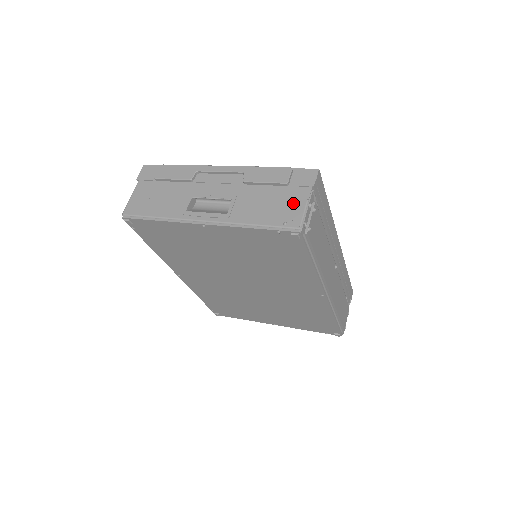
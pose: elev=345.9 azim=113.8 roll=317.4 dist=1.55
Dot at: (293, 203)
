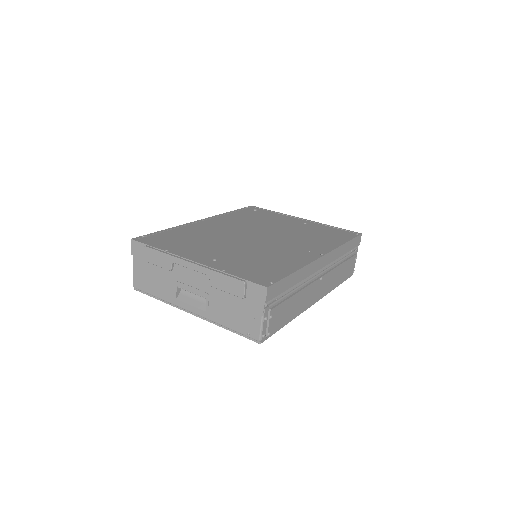
Dot at: (251, 316)
